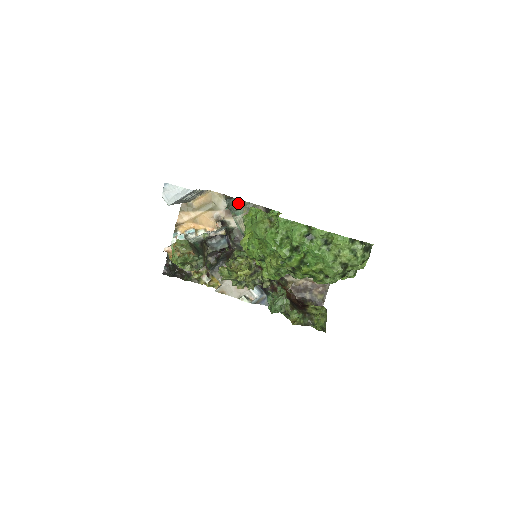
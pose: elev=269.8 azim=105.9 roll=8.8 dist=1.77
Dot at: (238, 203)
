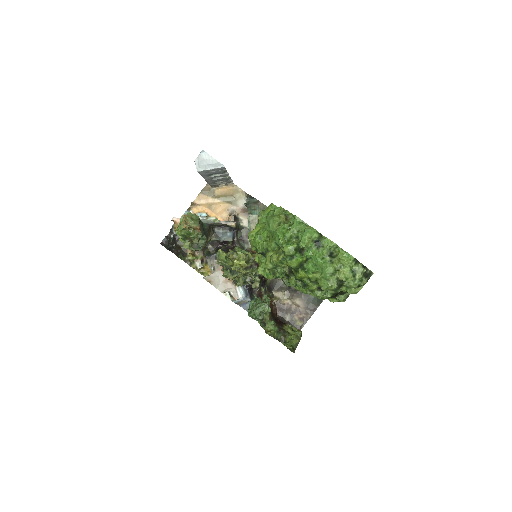
Dot at: (257, 204)
